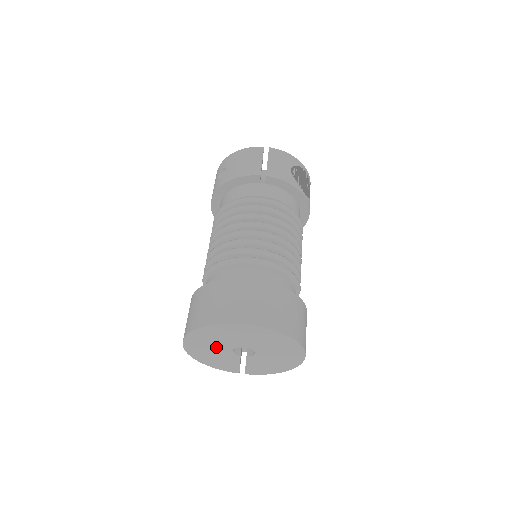
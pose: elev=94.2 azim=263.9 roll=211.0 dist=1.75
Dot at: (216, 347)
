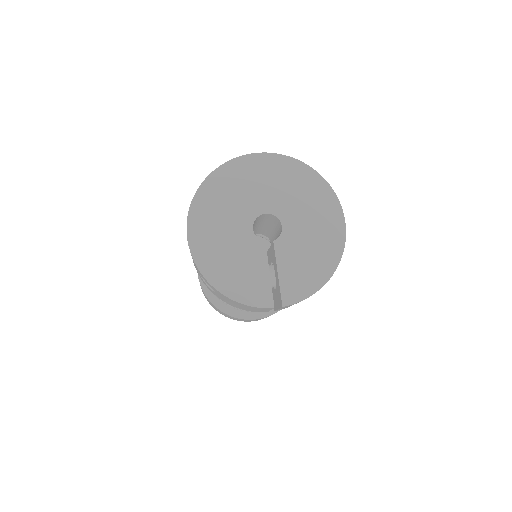
Dot at: (231, 227)
